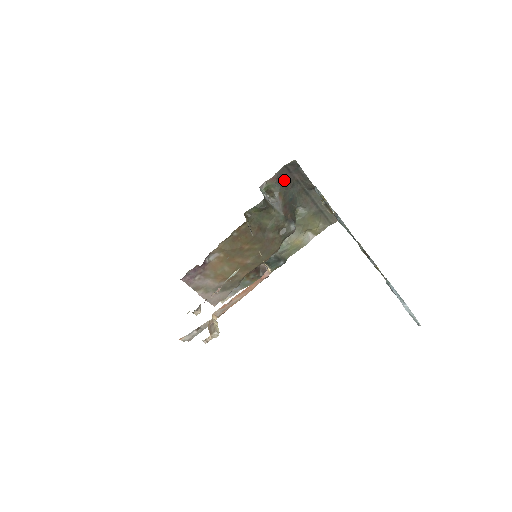
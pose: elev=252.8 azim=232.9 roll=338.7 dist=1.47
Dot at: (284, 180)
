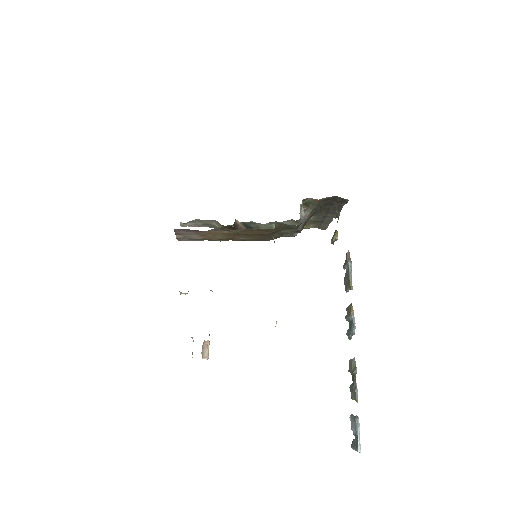
Dot at: (324, 202)
